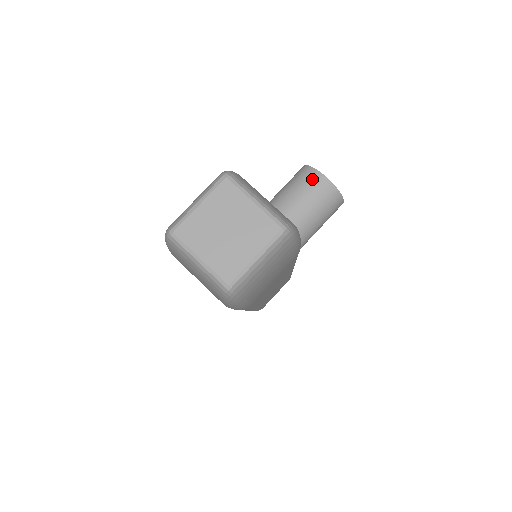
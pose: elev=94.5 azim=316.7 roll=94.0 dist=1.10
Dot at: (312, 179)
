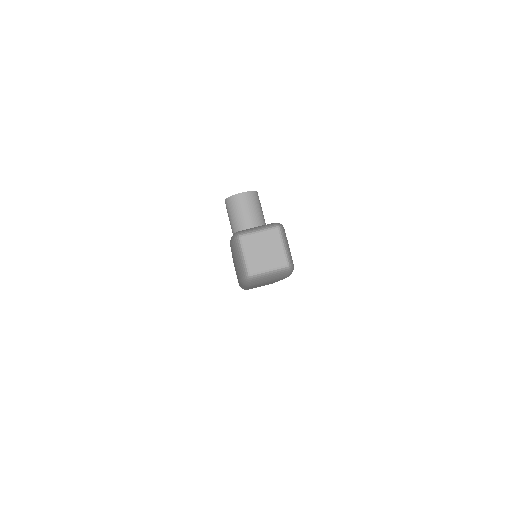
Dot at: (238, 201)
